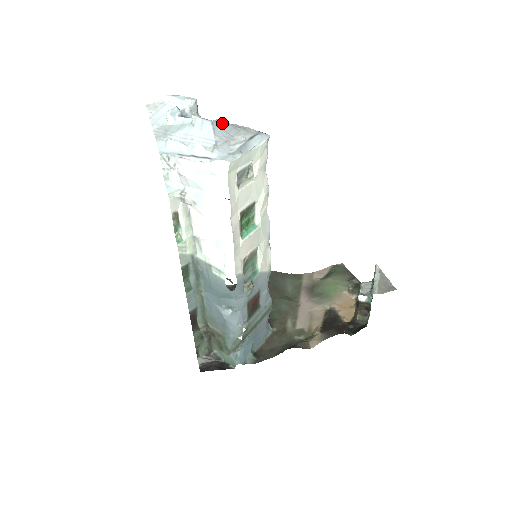
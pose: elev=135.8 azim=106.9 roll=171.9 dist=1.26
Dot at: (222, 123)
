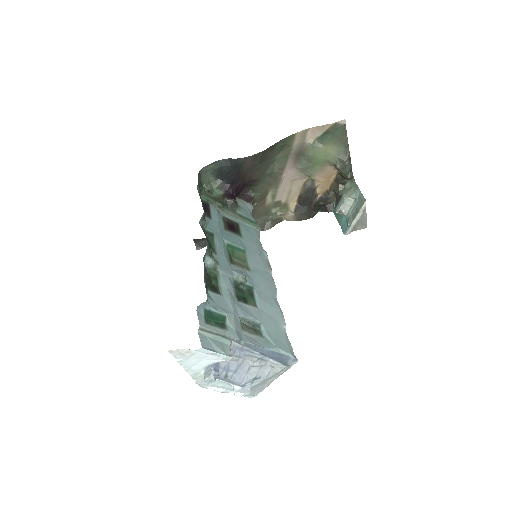
Dot at: (259, 383)
